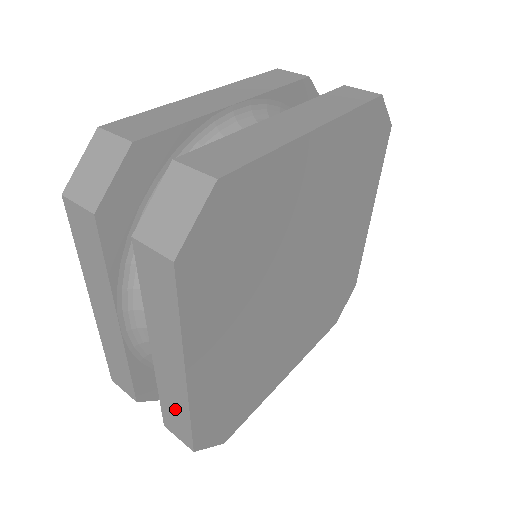
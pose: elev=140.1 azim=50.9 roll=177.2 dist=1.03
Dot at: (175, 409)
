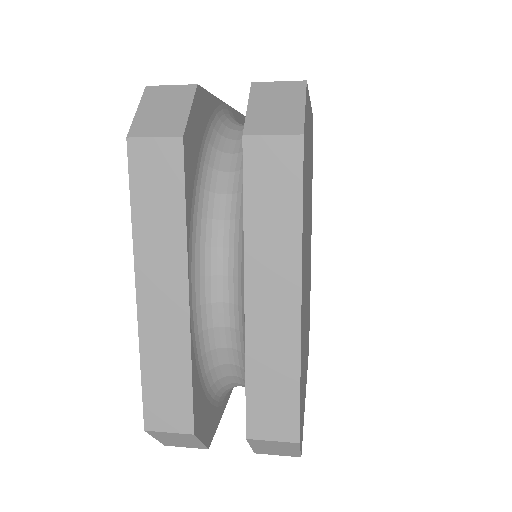
Dot at: (274, 381)
